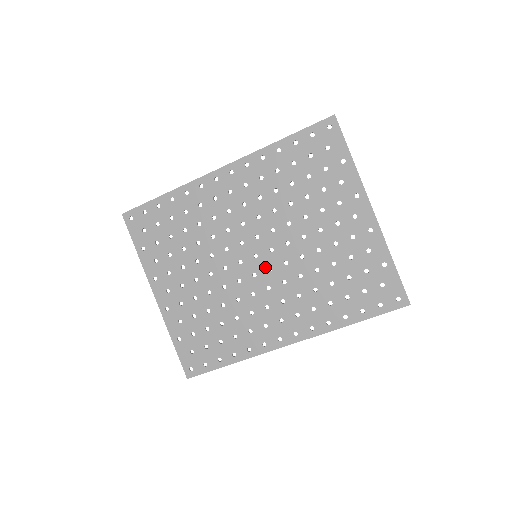
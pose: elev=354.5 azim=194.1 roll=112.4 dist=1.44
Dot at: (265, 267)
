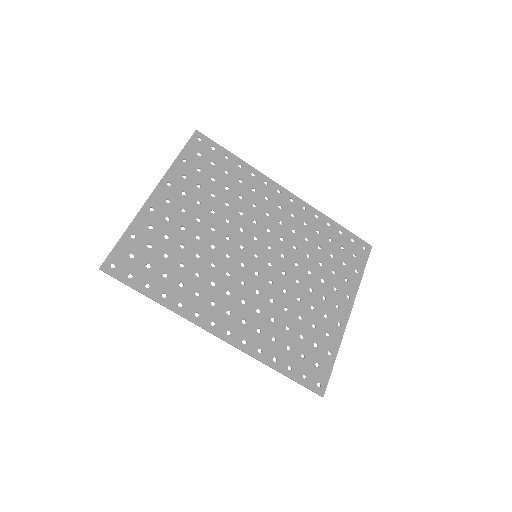
Dot at: (255, 269)
